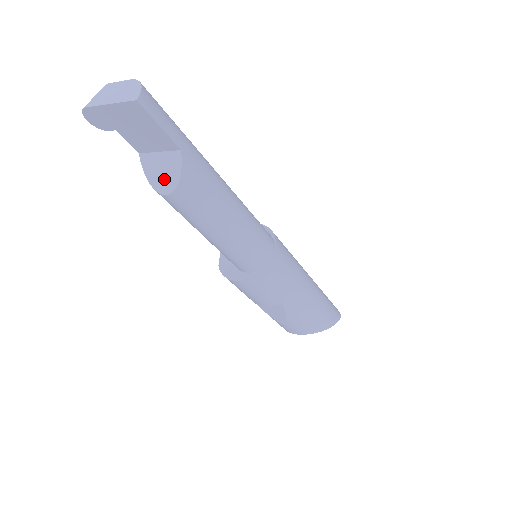
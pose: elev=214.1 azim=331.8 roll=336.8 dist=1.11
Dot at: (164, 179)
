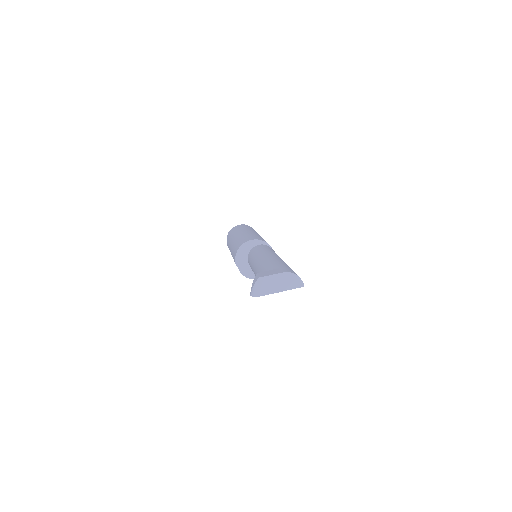
Dot at: occluded
